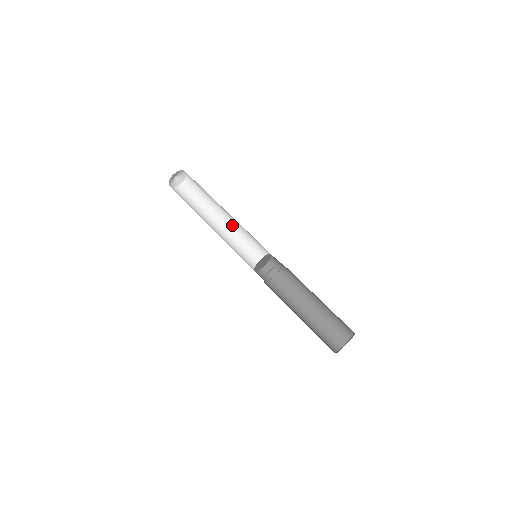
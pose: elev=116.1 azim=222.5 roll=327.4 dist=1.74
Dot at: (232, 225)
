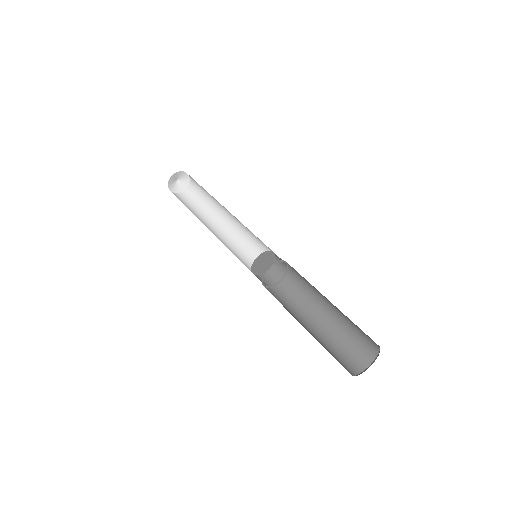
Dot at: (235, 223)
